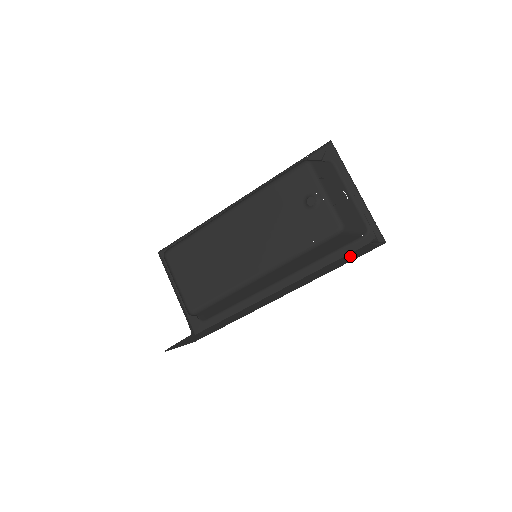
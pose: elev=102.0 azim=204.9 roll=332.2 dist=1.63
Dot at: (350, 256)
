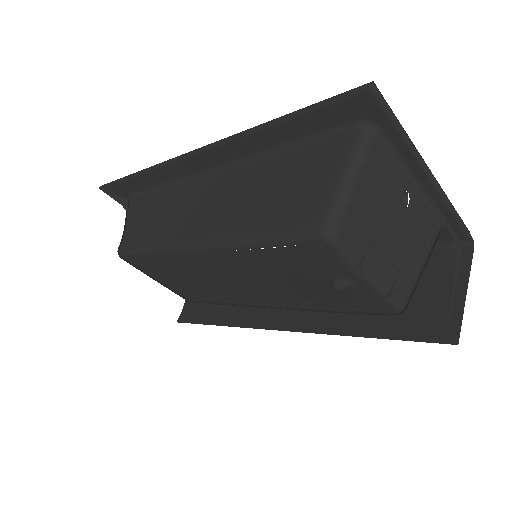
Dot at: (410, 302)
